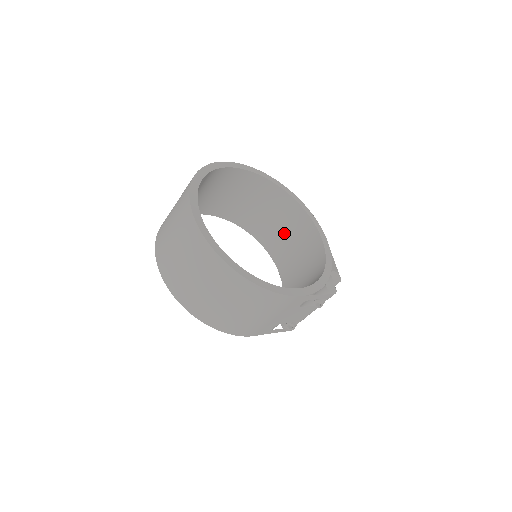
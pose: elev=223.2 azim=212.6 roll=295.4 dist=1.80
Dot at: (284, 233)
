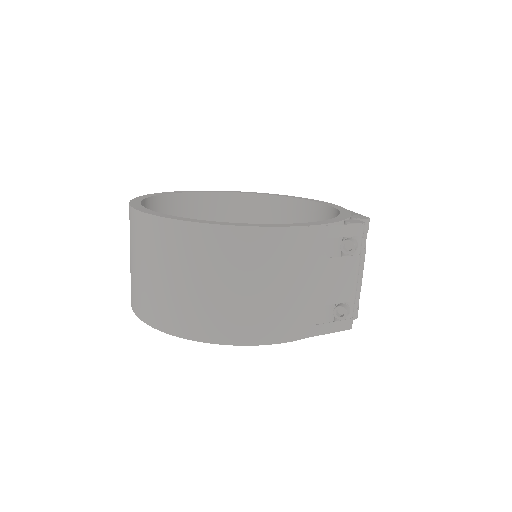
Dot at: occluded
